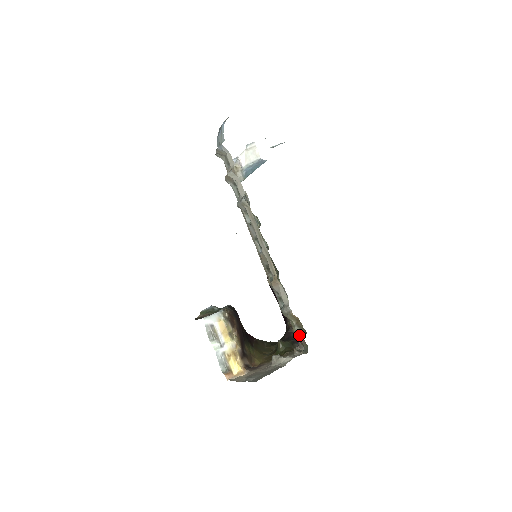
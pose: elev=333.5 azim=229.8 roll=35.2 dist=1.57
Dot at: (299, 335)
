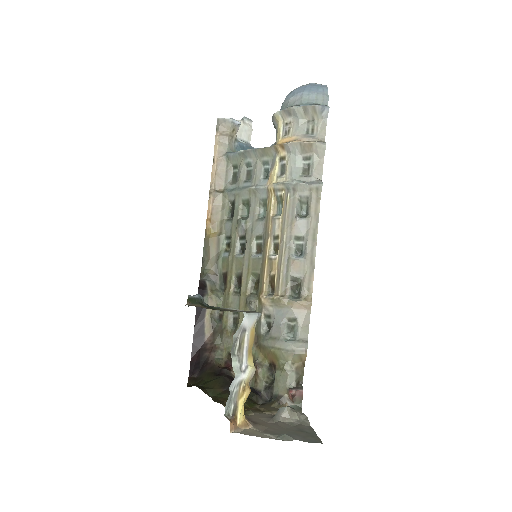
Dot at: (290, 385)
